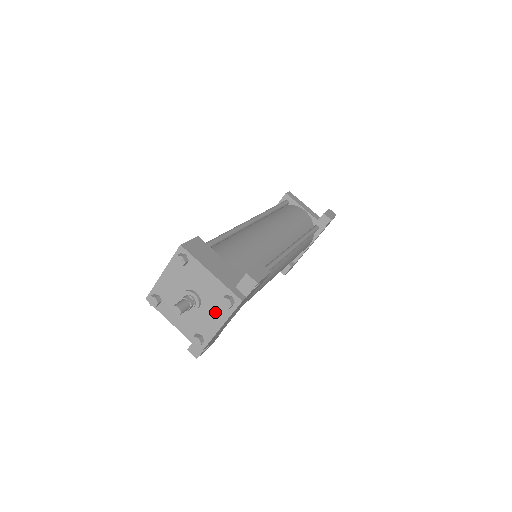
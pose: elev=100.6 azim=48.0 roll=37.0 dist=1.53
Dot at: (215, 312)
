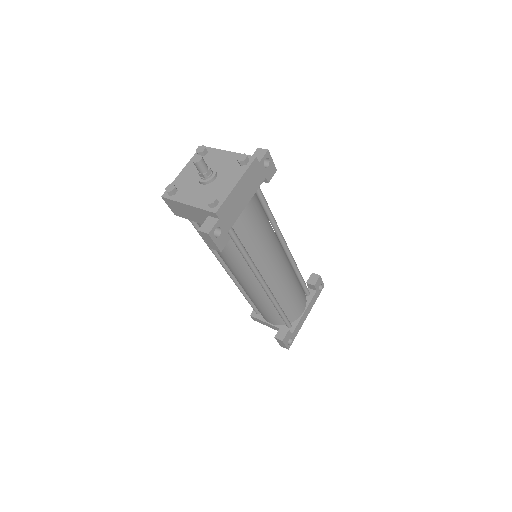
Dot at: (231, 175)
